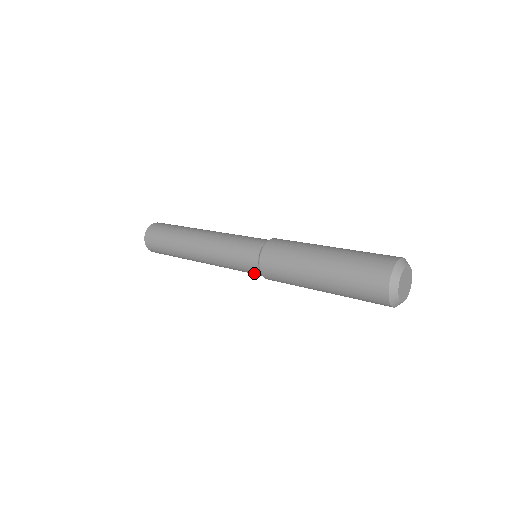
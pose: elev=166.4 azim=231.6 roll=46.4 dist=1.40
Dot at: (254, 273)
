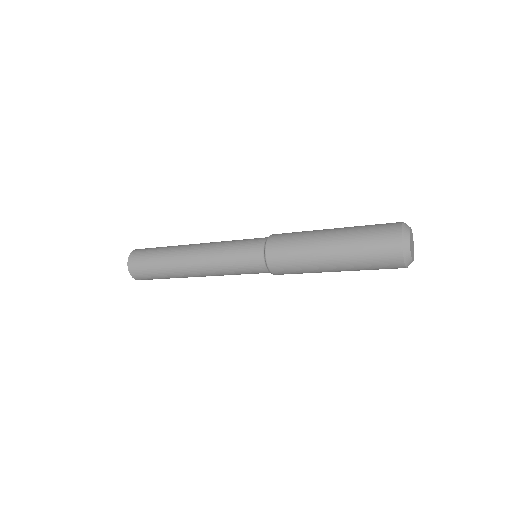
Dot at: (255, 263)
